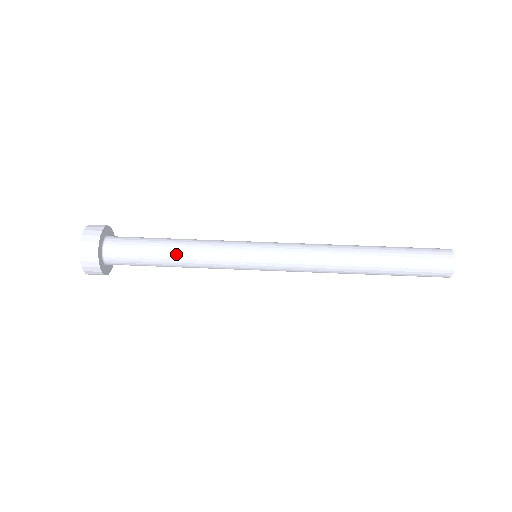
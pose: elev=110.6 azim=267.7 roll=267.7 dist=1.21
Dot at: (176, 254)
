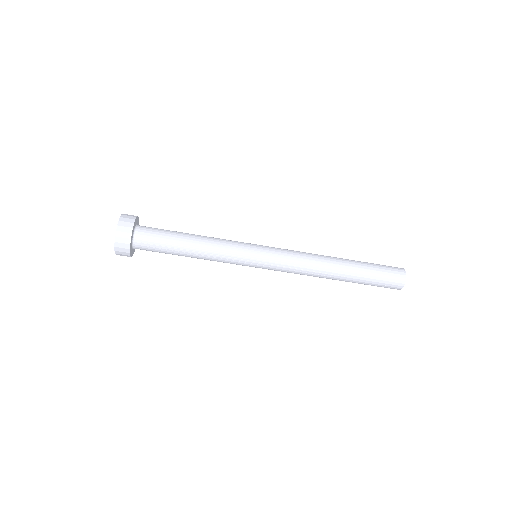
Dot at: (193, 249)
